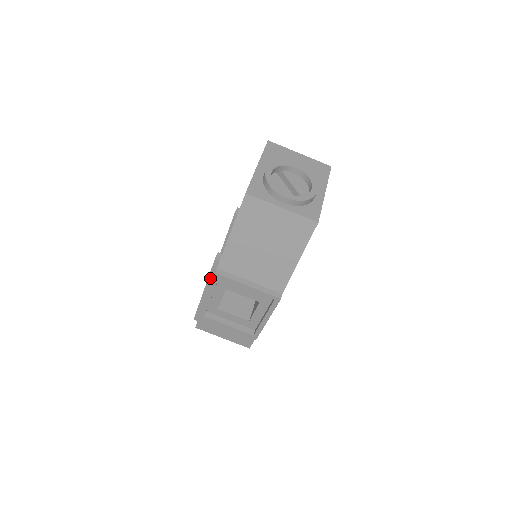
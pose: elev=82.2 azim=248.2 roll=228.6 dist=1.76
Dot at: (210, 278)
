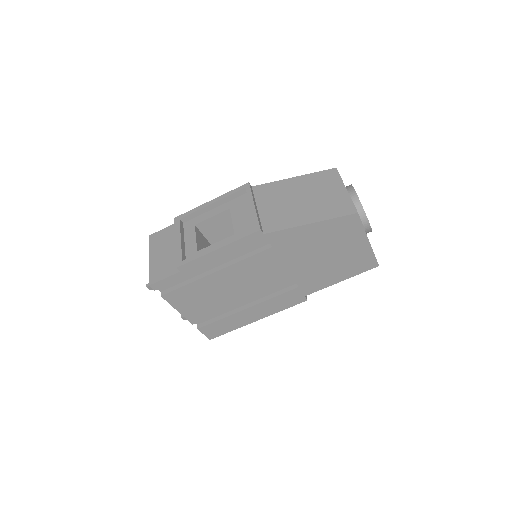
Dot at: occluded
